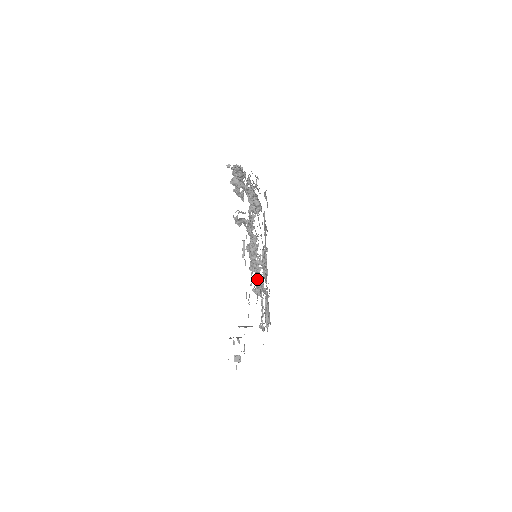
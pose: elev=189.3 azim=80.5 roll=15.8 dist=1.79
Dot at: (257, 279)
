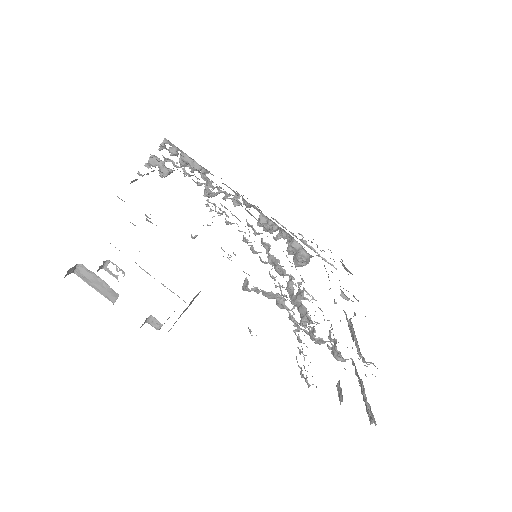
Dot at: occluded
